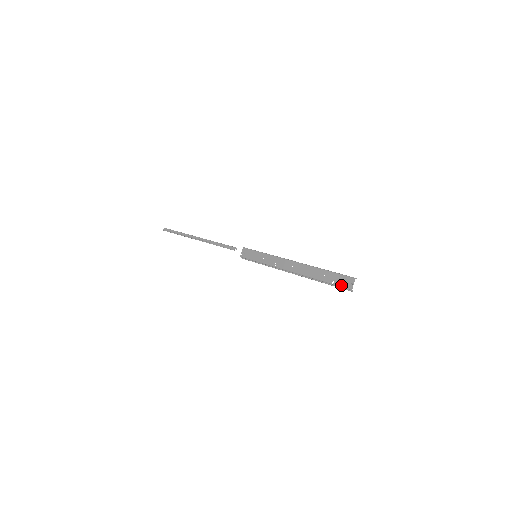
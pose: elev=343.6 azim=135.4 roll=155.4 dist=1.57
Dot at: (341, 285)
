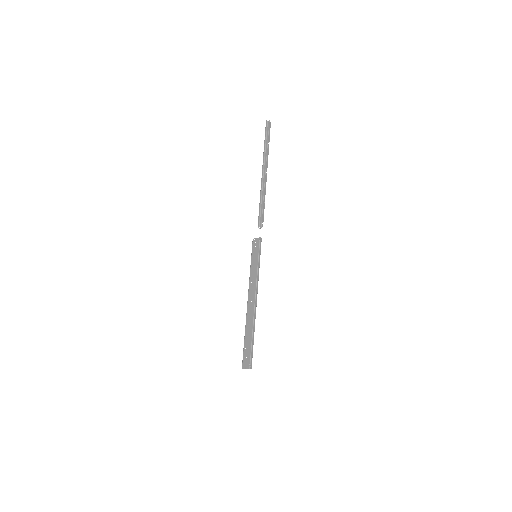
Dot at: (244, 357)
